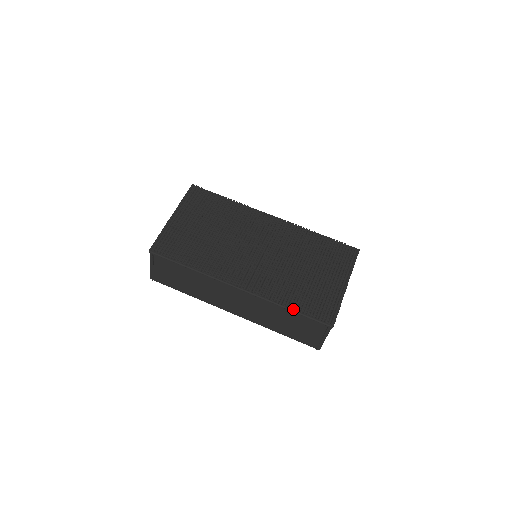
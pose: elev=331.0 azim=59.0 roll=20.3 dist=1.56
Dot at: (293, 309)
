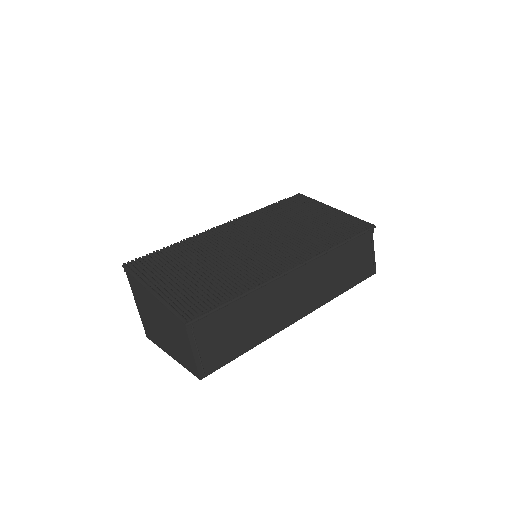
Dot at: (343, 241)
